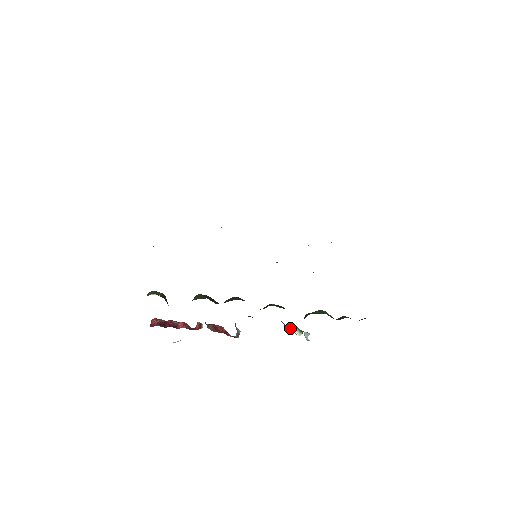
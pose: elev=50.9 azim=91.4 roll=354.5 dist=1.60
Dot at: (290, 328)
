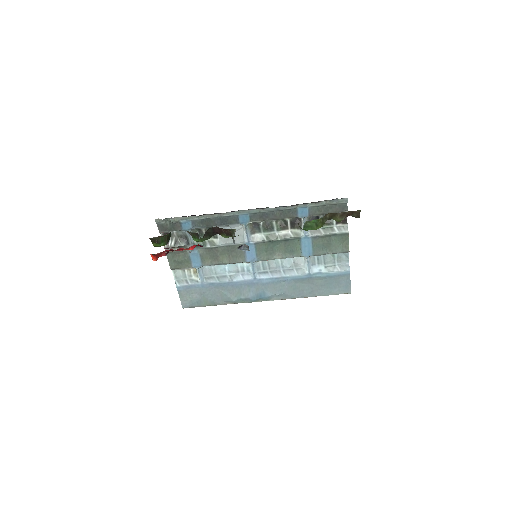
Dot at: occluded
